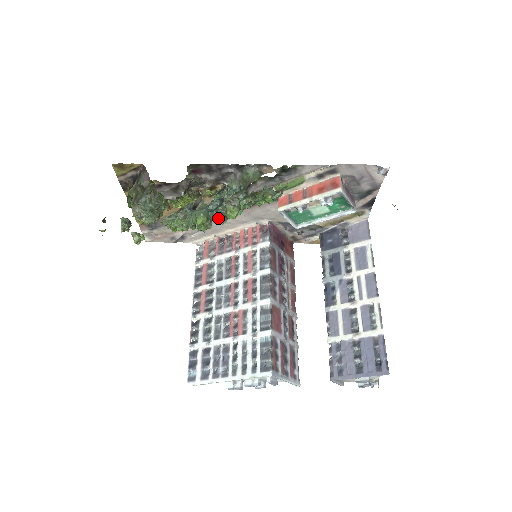
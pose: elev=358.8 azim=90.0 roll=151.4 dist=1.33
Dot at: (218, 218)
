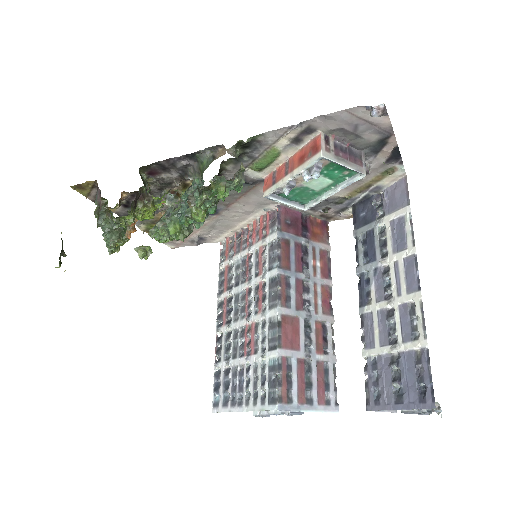
Dot at: (187, 223)
